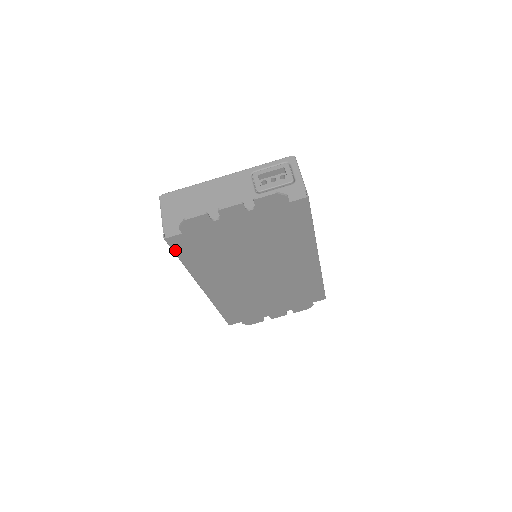
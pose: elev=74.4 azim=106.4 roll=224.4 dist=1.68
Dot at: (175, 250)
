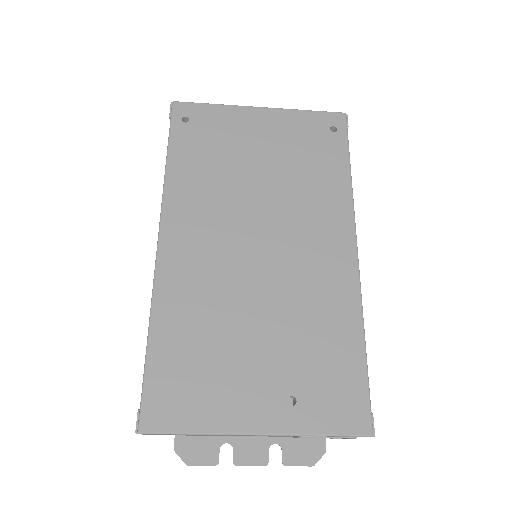
Dot at: occluded
